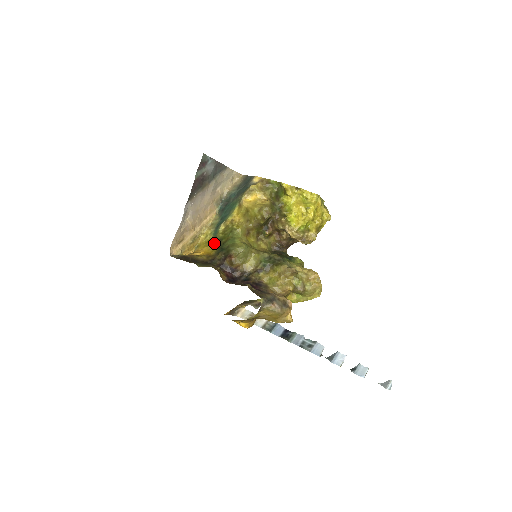
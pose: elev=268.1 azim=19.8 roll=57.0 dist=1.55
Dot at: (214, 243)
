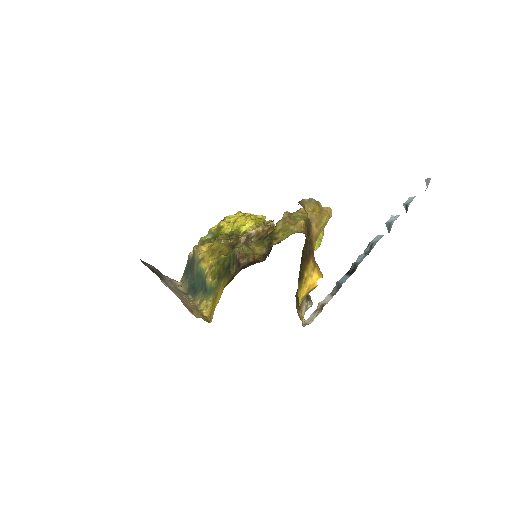
Dot at: (218, 288)
